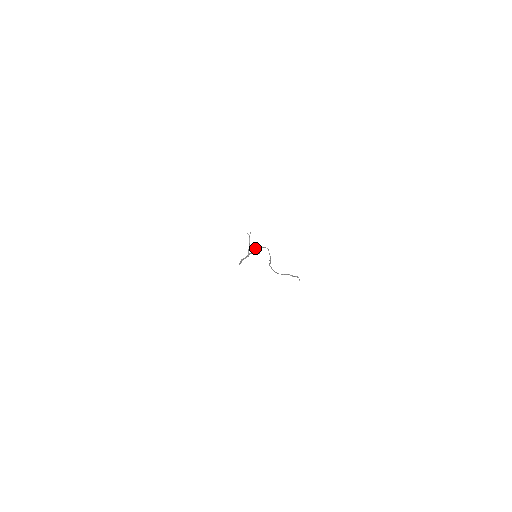
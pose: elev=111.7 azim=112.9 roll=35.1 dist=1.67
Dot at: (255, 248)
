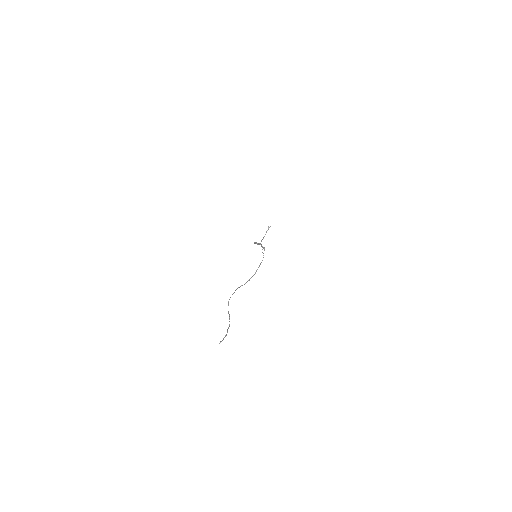
Dot at: (262, 246)
